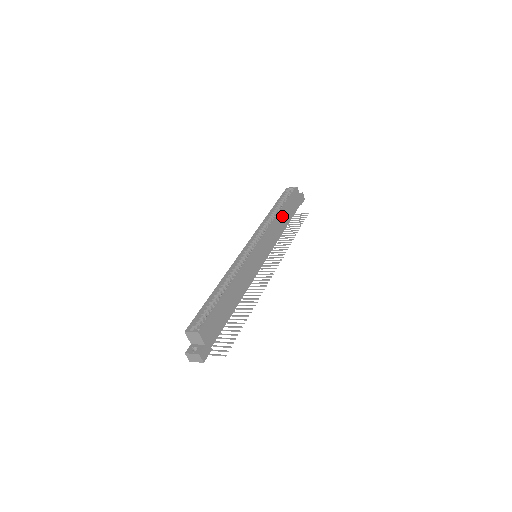
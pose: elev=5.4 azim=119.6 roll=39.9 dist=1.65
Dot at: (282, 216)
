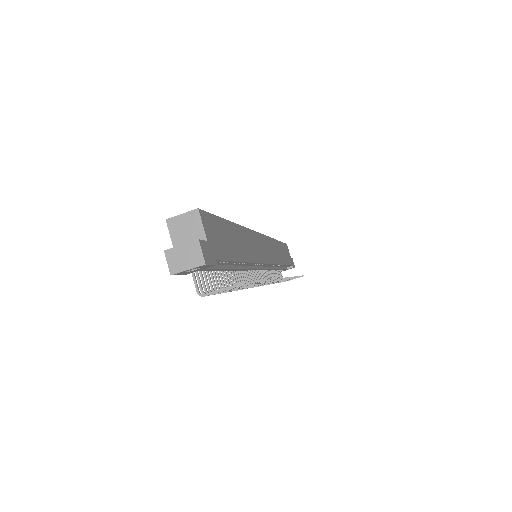
Dot at: (278, 247)
